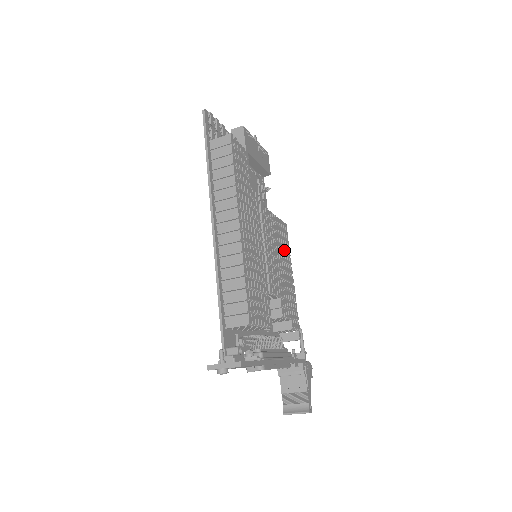
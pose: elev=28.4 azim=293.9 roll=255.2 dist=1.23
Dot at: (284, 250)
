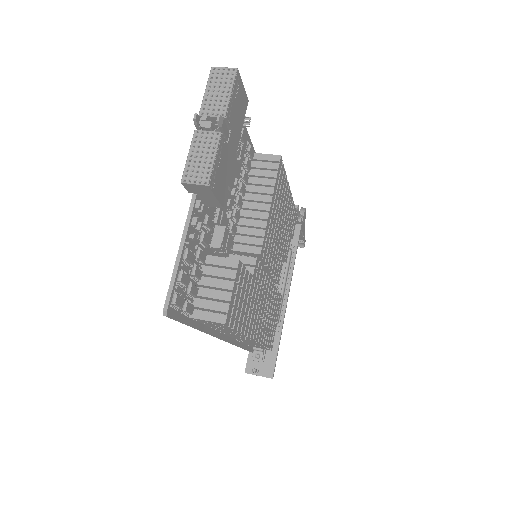
Dot at: (282, 198)
